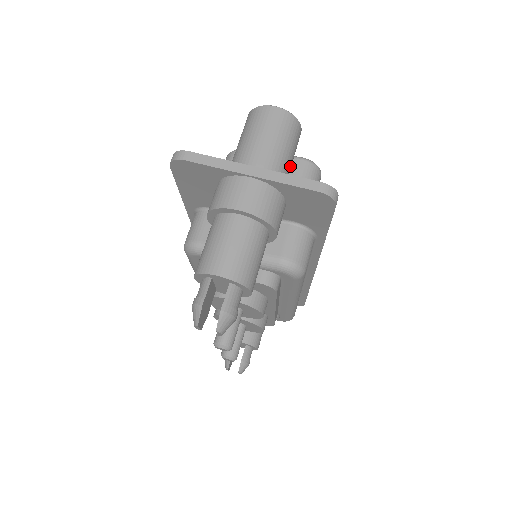
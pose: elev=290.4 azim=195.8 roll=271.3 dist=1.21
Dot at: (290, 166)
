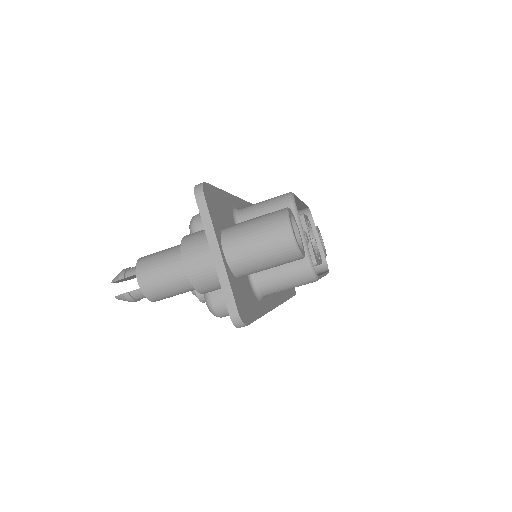
Dot at: occluded
